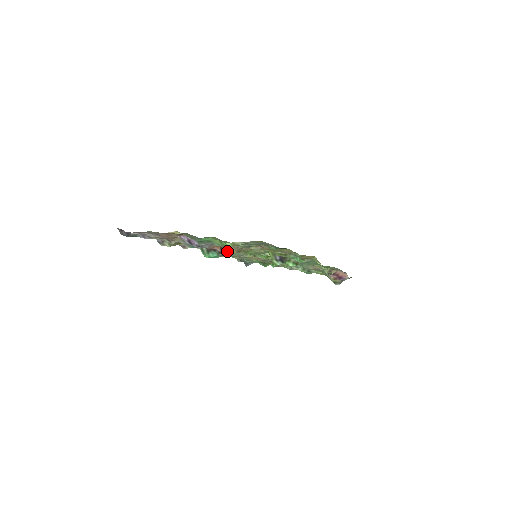
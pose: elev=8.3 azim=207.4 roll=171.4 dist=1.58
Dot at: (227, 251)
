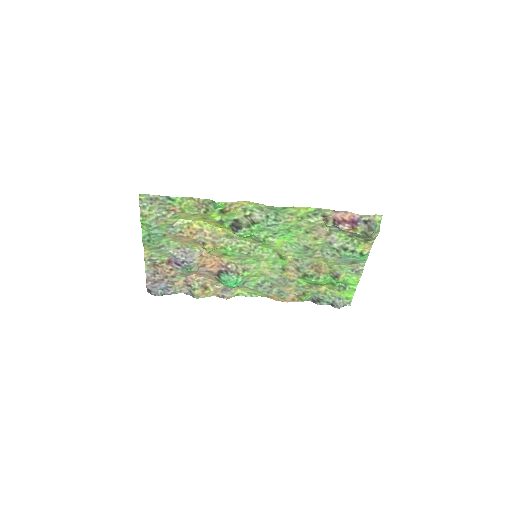
Dot at: (238, 270)
